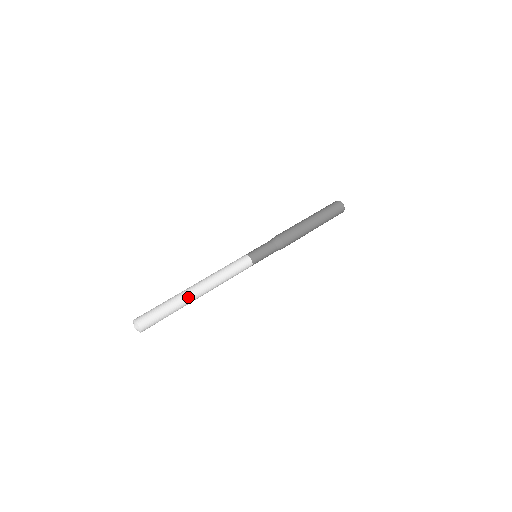
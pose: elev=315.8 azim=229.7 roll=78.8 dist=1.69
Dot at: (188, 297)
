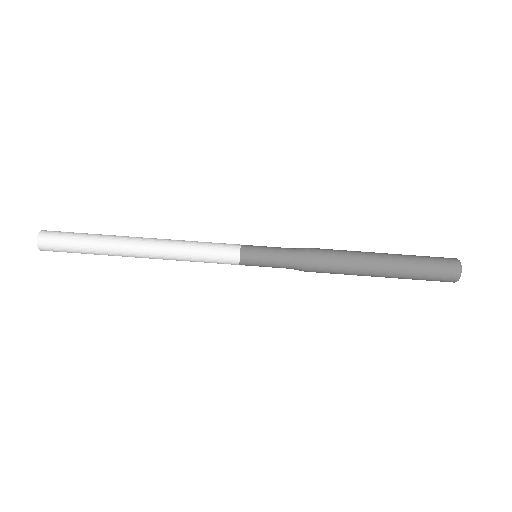
Dot at: (119, 254)
